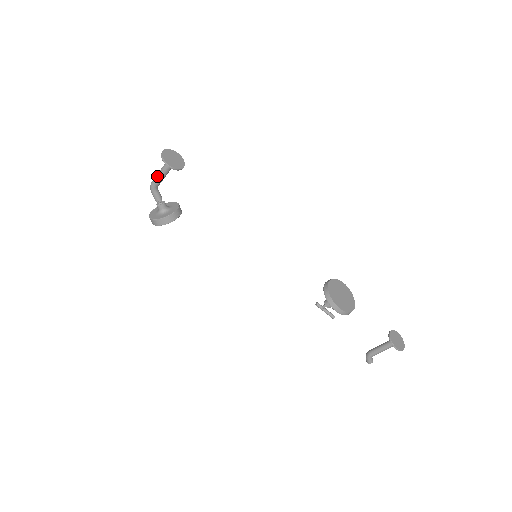
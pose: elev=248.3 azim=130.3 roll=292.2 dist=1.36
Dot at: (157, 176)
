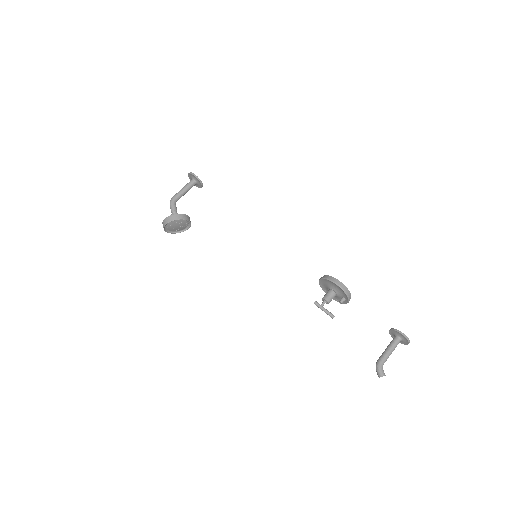
Dot at: (180, 191)
